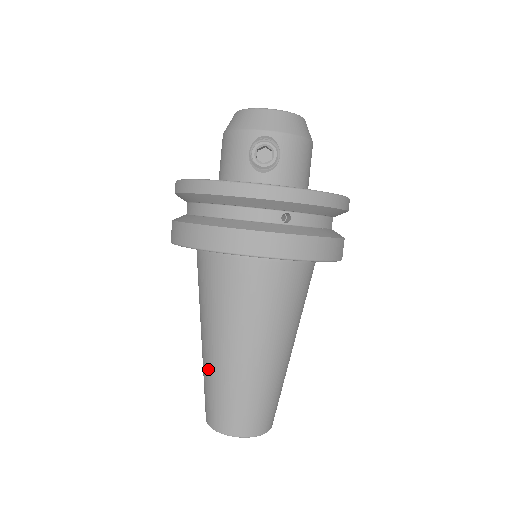
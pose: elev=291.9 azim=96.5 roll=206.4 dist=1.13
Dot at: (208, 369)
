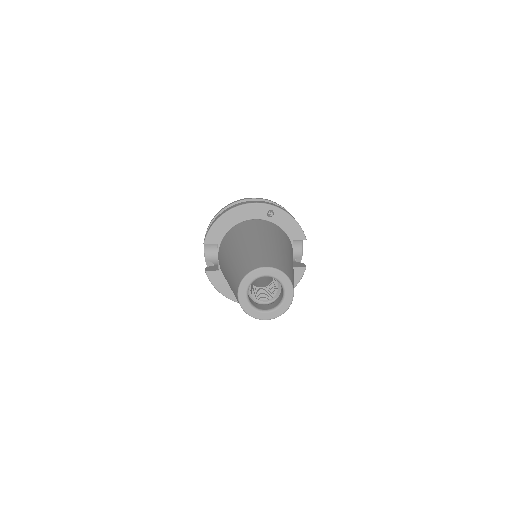
Dot at: (236, 260)
